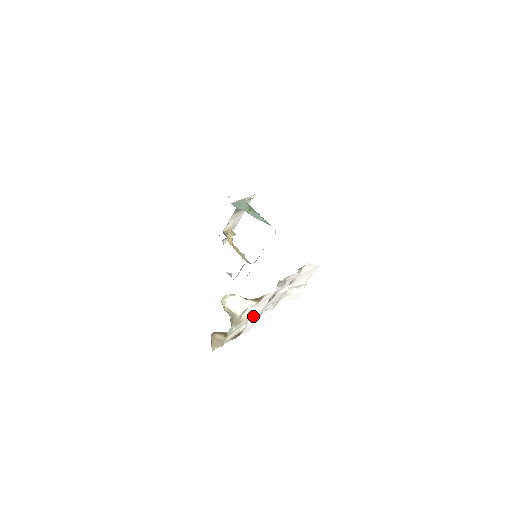
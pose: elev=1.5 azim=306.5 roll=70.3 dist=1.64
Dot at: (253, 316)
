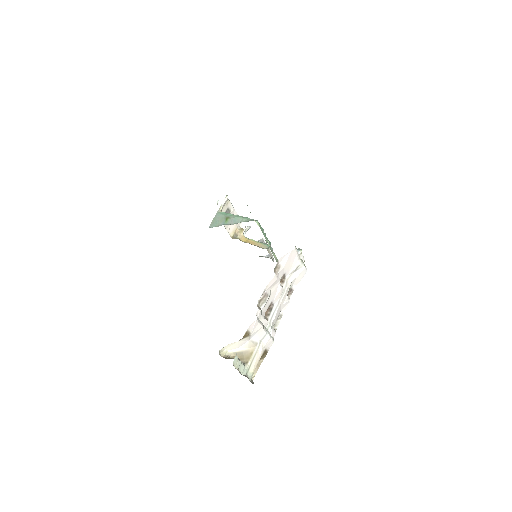
Dot at: (262, 337)
